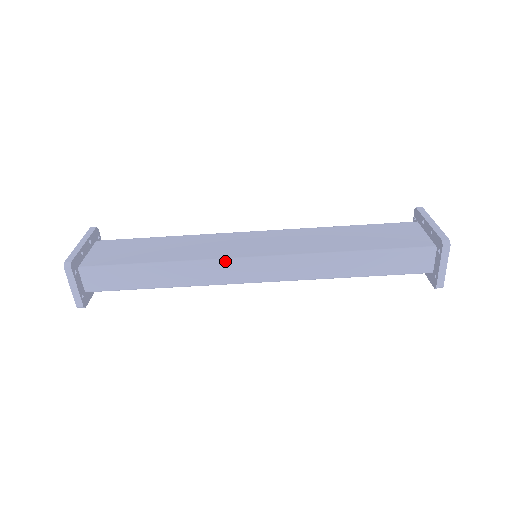
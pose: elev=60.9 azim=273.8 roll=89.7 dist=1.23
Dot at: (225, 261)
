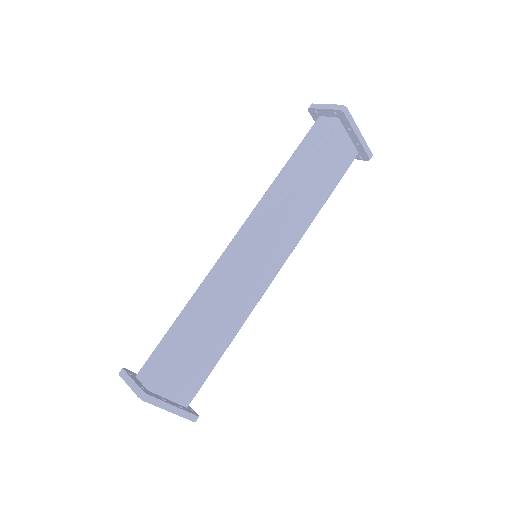
Dot at: (218, 260)
